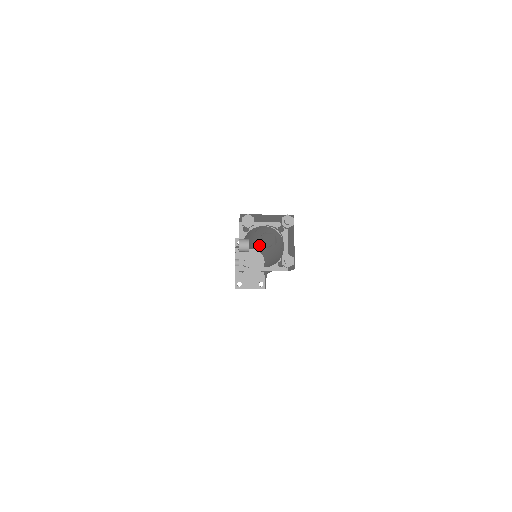
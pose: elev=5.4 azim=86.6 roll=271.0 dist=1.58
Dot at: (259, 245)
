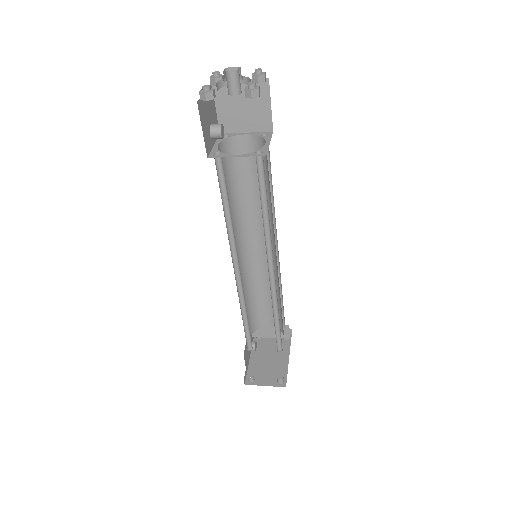
Dot at: occluded
